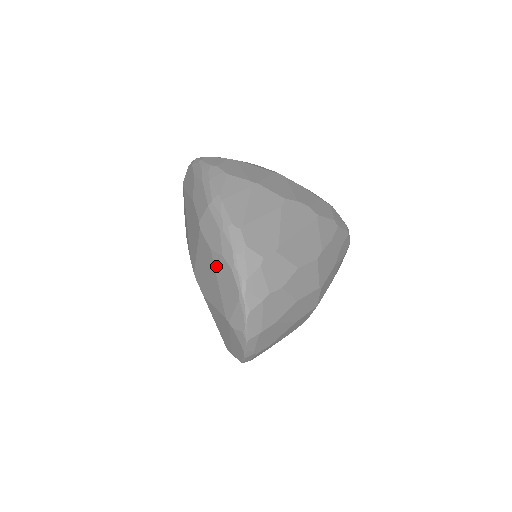
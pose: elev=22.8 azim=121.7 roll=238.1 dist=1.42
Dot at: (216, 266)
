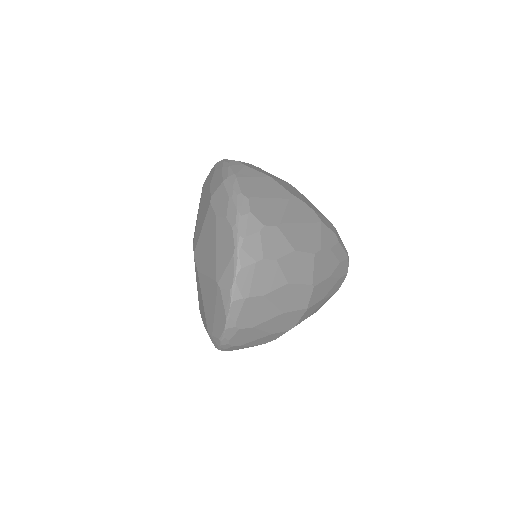
Dot at: (218, 230)
